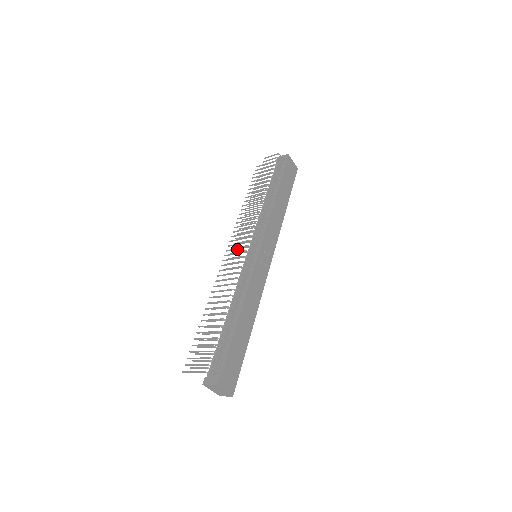
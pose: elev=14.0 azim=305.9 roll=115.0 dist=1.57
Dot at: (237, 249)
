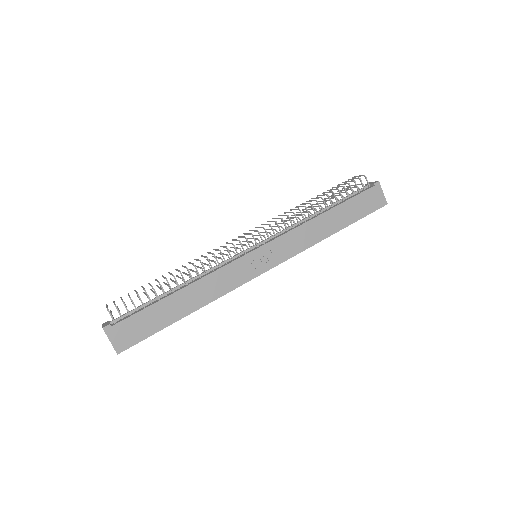
Dot at: occluded
